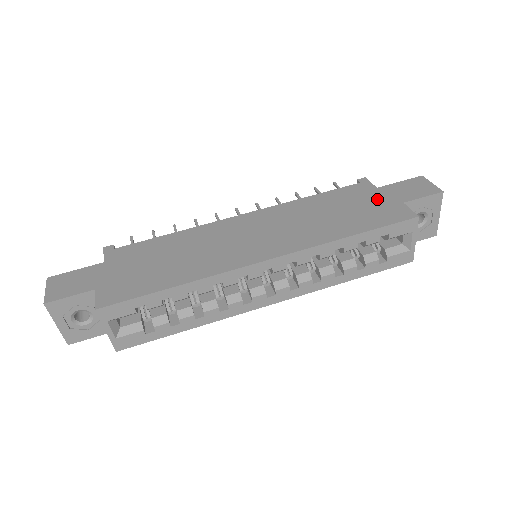
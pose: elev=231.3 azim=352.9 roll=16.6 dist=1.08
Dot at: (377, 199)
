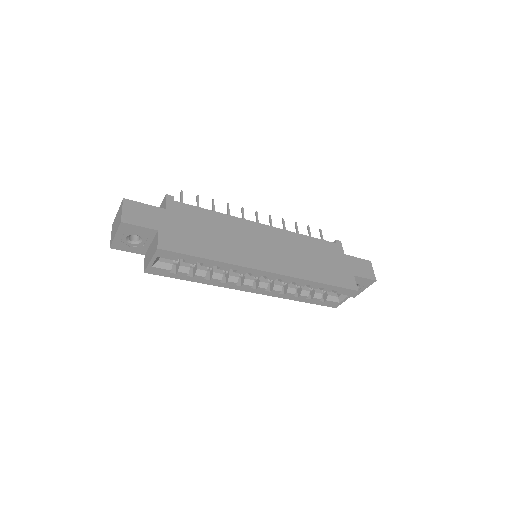
Dot at: (342, 263)
